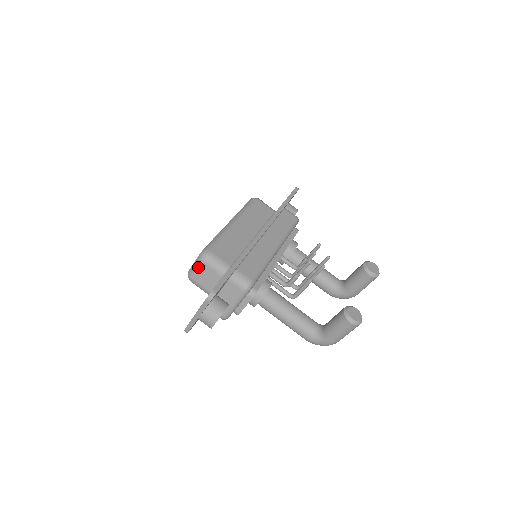
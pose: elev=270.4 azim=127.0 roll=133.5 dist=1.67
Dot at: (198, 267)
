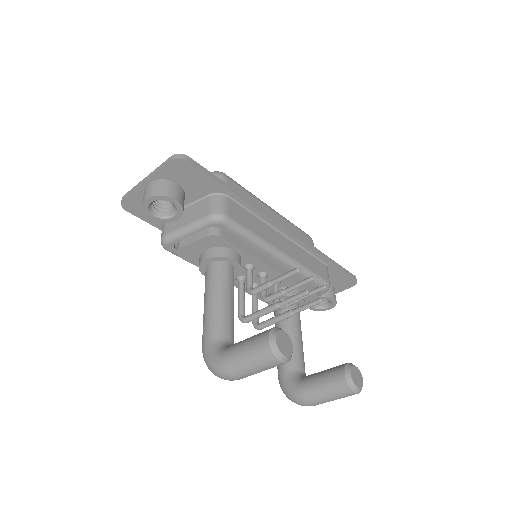
Dot at: occluded
